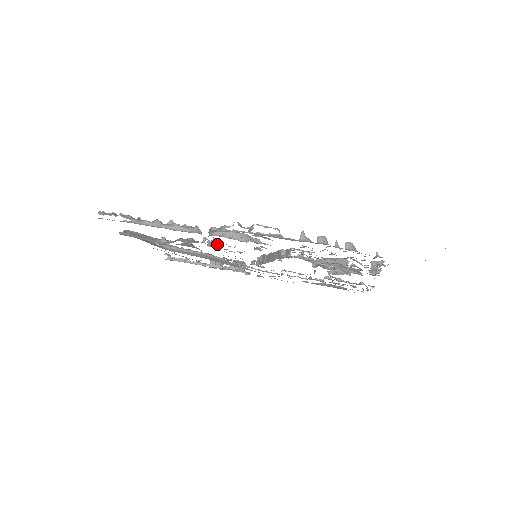
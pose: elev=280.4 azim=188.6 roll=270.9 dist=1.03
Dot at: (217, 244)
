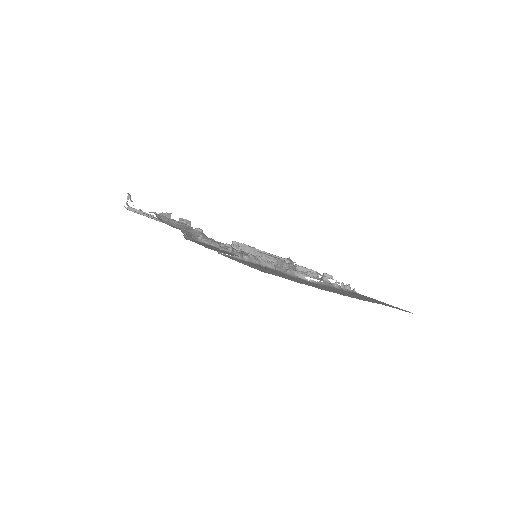
Dot at: (236, 245)
